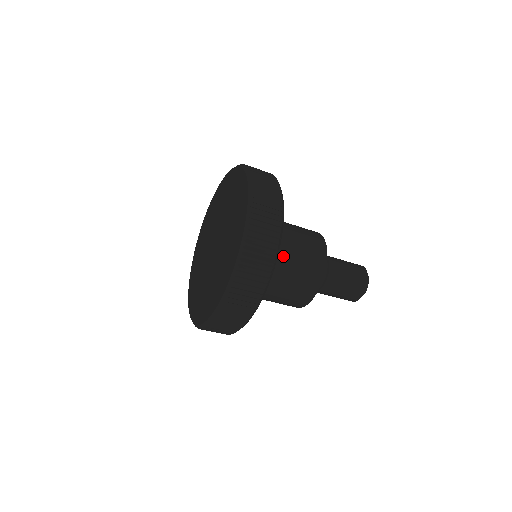
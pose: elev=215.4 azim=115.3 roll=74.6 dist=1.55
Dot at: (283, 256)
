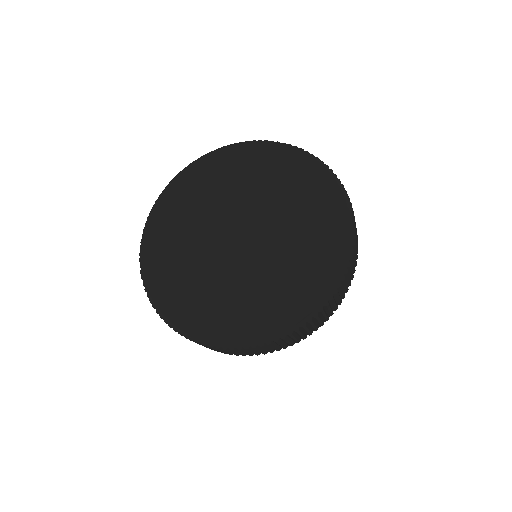
Dot at: occluded
